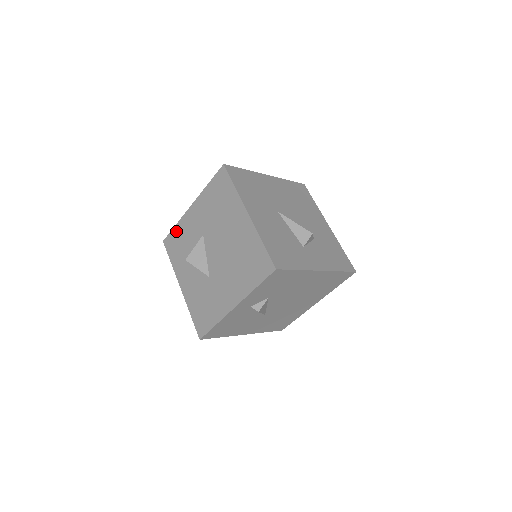
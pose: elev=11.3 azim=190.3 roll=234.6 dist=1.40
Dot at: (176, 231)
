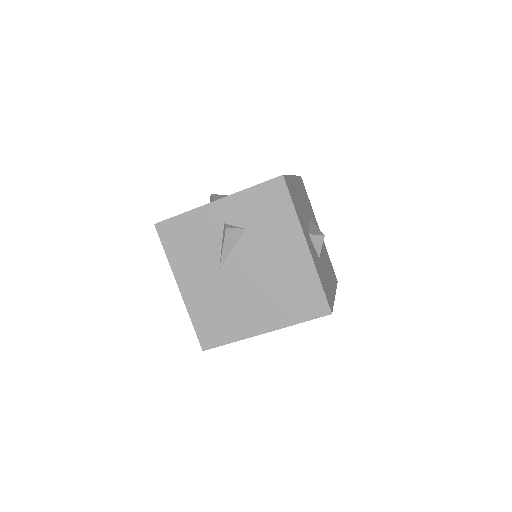
Dot at: occluded
